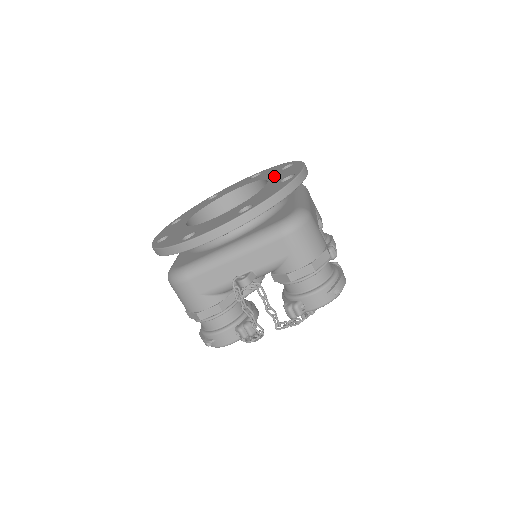
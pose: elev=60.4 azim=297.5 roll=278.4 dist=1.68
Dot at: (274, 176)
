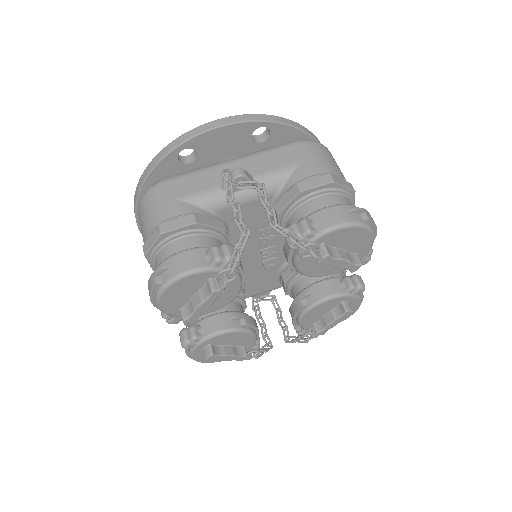
Dot at: occluded
